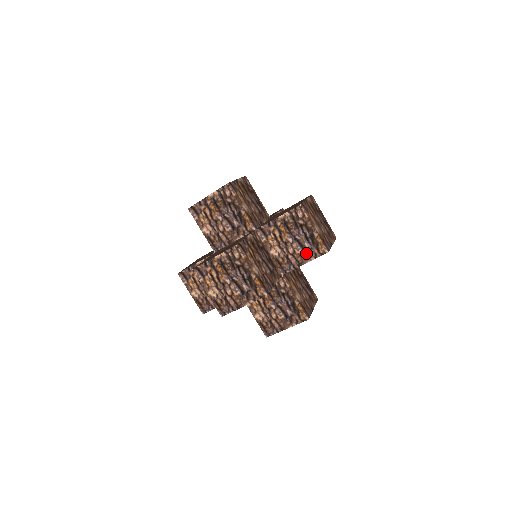
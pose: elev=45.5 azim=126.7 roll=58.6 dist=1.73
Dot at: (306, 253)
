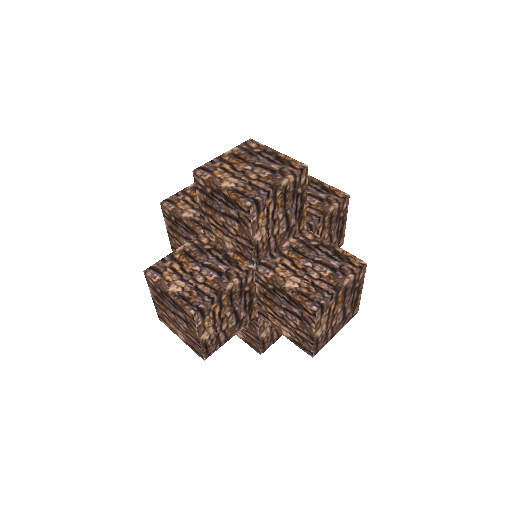
Dot at: (241, 223)
